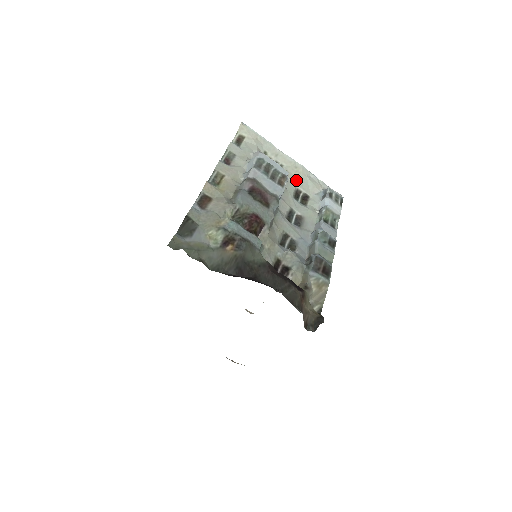
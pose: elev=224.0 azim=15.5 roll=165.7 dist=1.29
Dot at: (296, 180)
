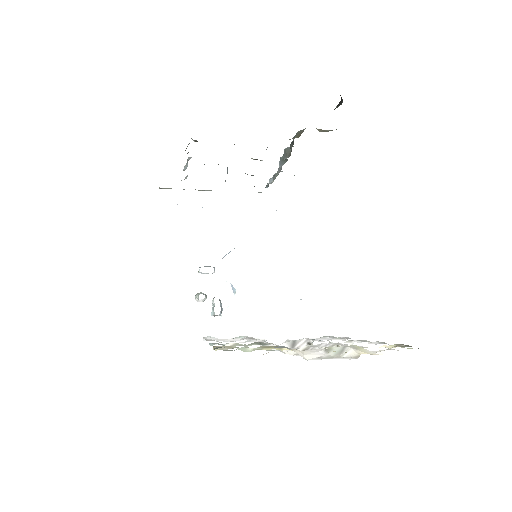
Dot at: occluded
